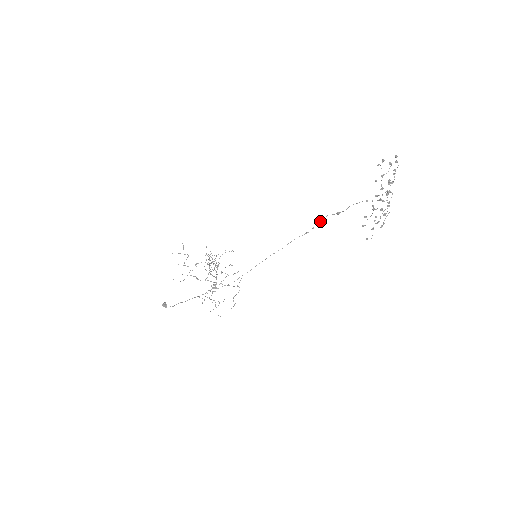
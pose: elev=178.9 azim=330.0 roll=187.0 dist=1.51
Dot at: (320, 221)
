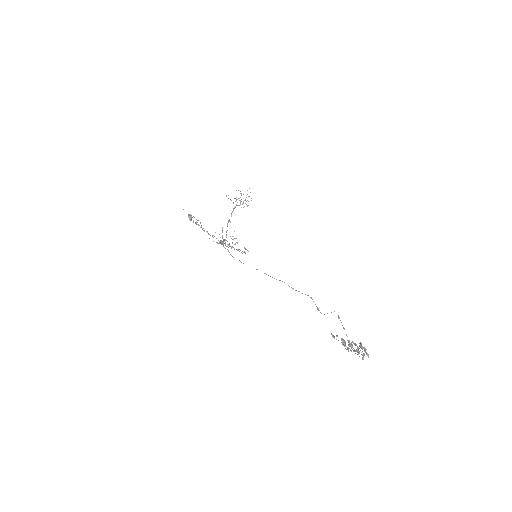
Dot at: occluded
